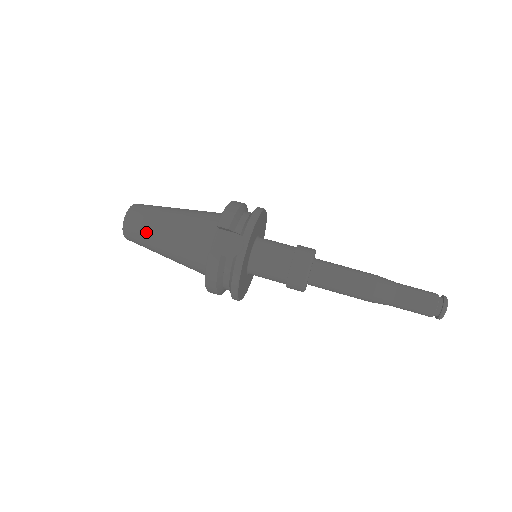
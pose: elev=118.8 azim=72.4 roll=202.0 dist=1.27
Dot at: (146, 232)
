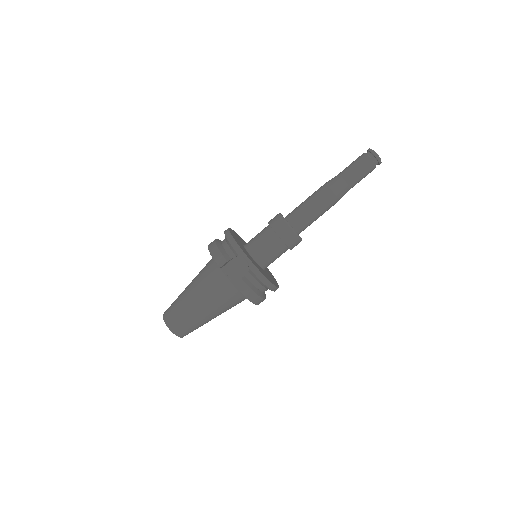
Dot at: (189, 320)
